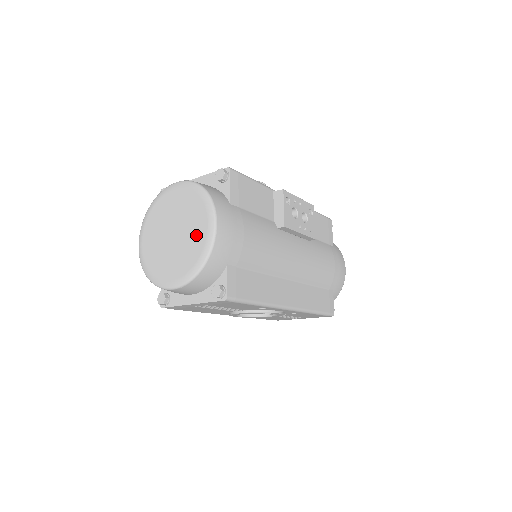
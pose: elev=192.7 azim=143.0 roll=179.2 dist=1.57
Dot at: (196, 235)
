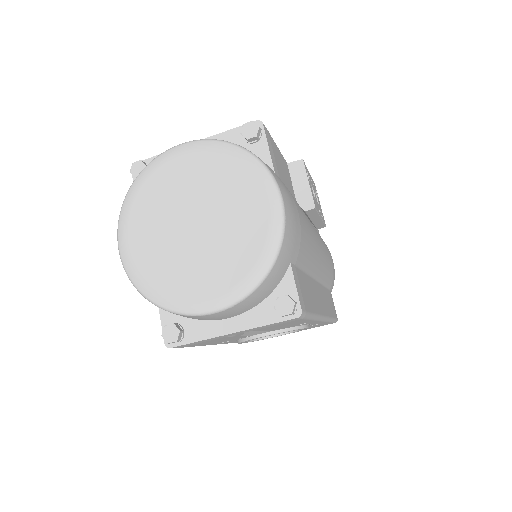
Dot at: (247, 220)
